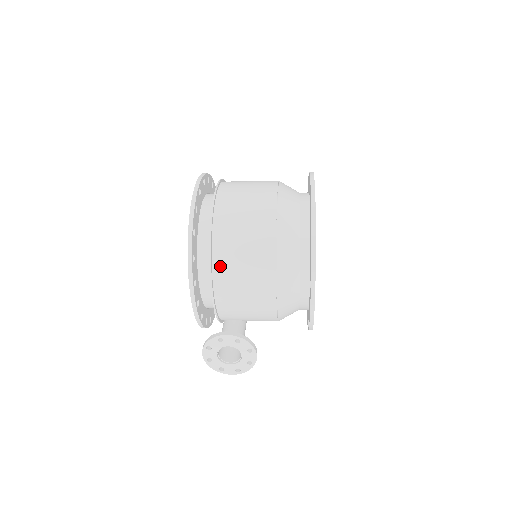
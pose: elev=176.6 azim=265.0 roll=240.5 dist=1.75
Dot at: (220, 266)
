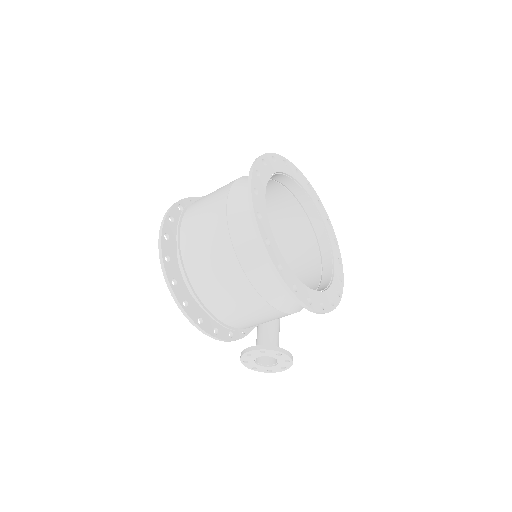
Dot at: (209, 301)
